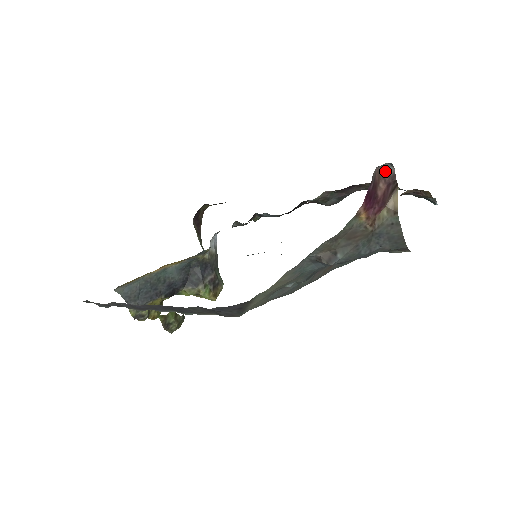
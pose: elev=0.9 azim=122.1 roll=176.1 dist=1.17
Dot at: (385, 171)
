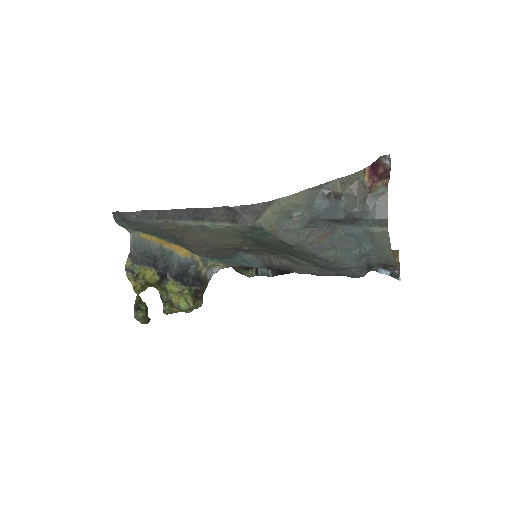
Dot at: (385, 165)
